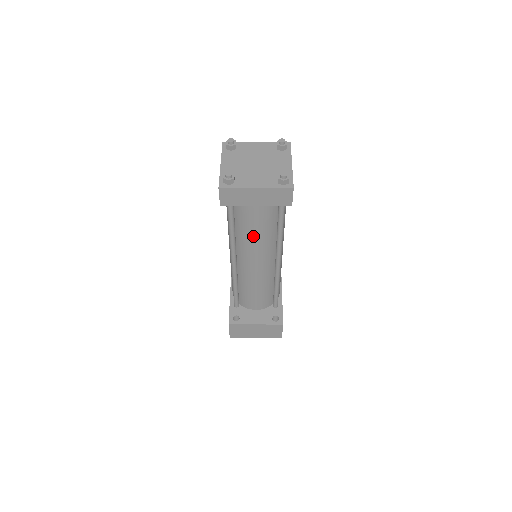
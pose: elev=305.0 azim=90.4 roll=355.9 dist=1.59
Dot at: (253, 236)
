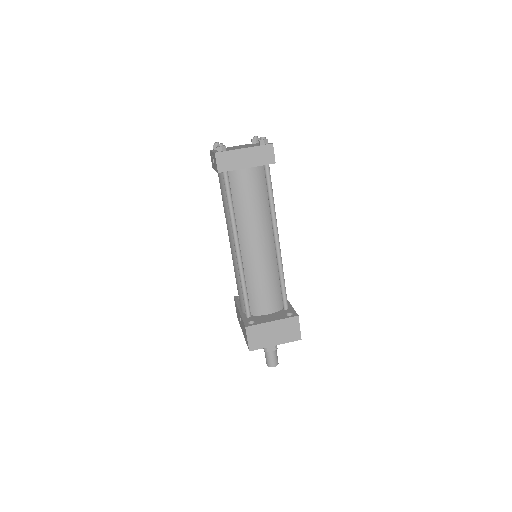
Dot at: (250, 207)
